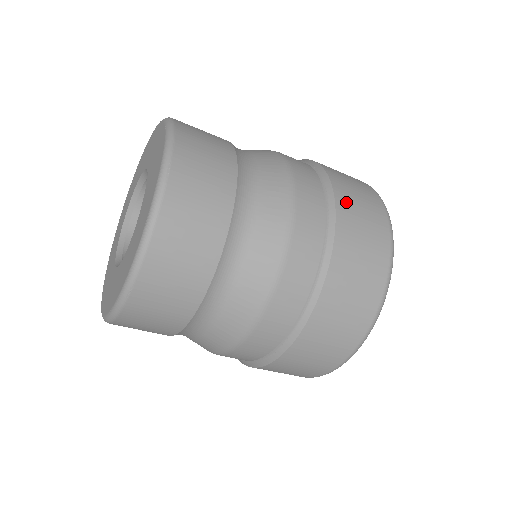
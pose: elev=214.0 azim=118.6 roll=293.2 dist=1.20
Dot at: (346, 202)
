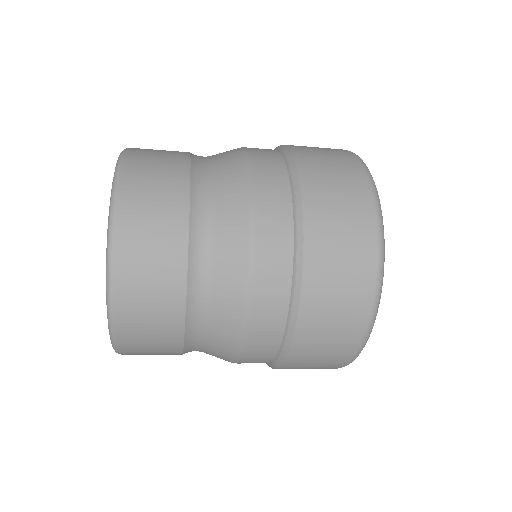
Dot at: (319, 264)
